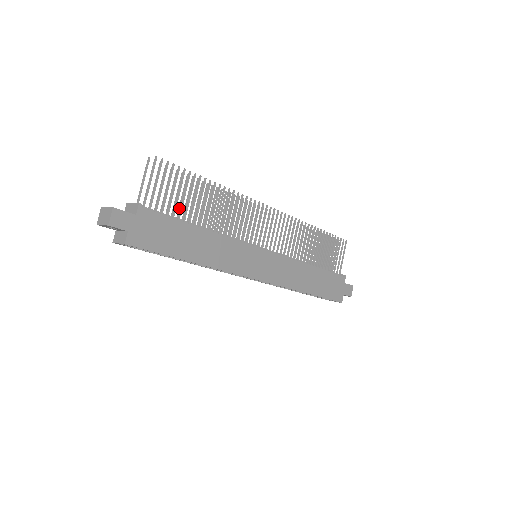
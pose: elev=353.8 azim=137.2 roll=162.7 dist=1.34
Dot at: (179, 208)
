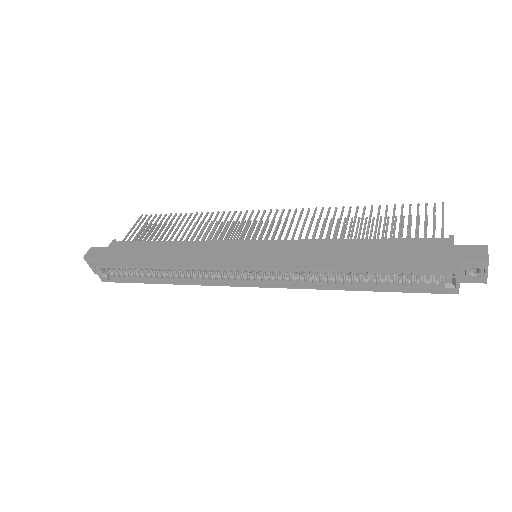
Dot at: occluded
